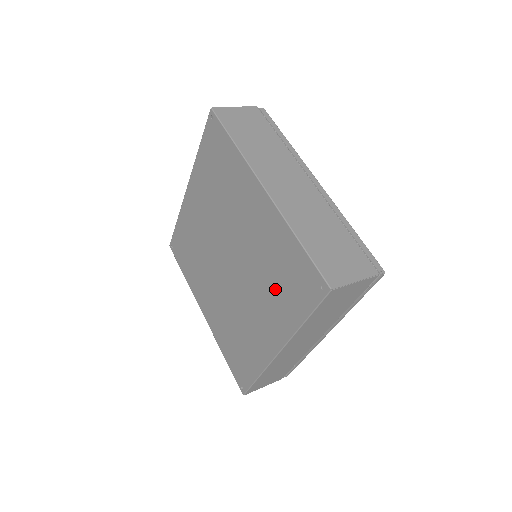
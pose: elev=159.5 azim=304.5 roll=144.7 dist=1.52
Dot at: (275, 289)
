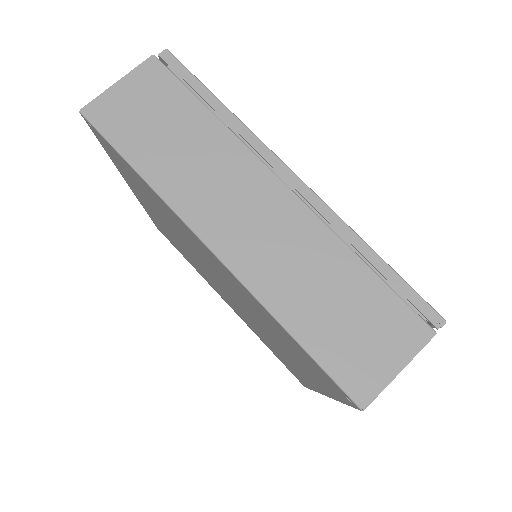
Dot at: (289, 350)
